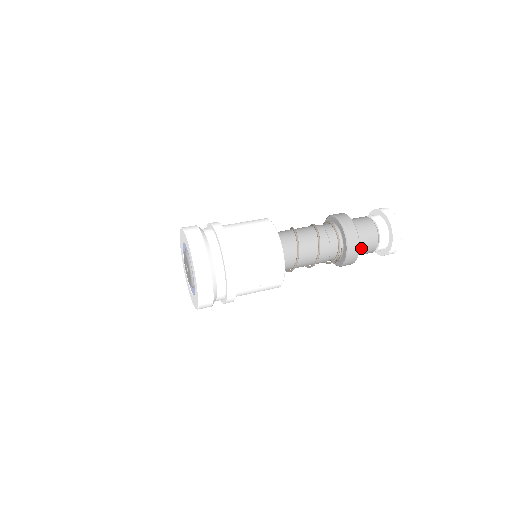
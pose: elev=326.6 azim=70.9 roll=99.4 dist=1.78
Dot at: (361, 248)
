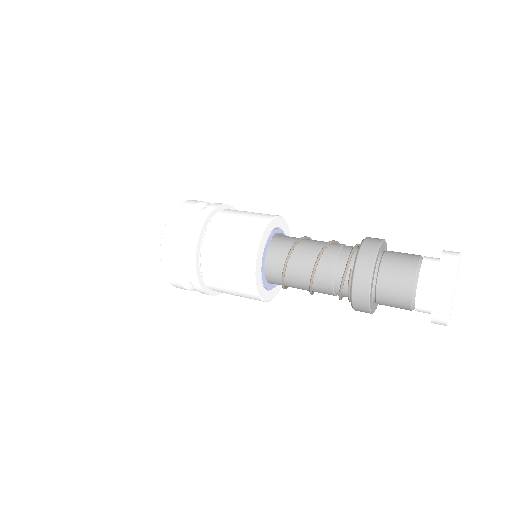
Dot at: (384, 282)
